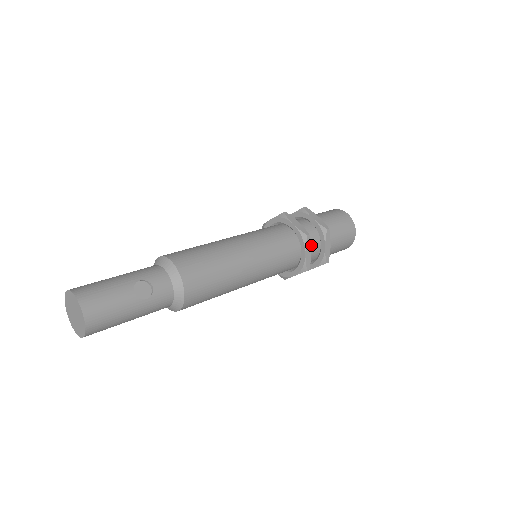
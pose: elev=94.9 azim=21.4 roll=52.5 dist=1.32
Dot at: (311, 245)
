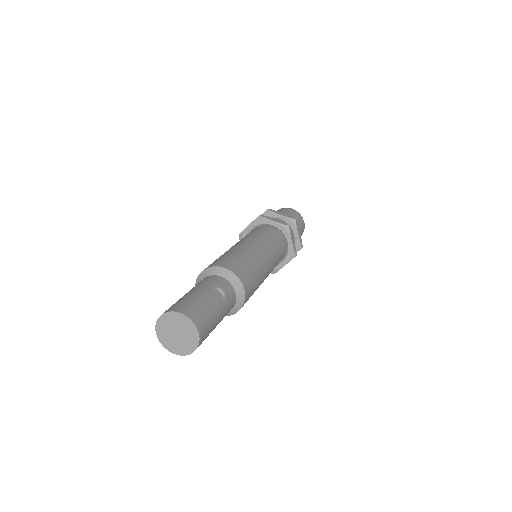
Dot at: occluded
